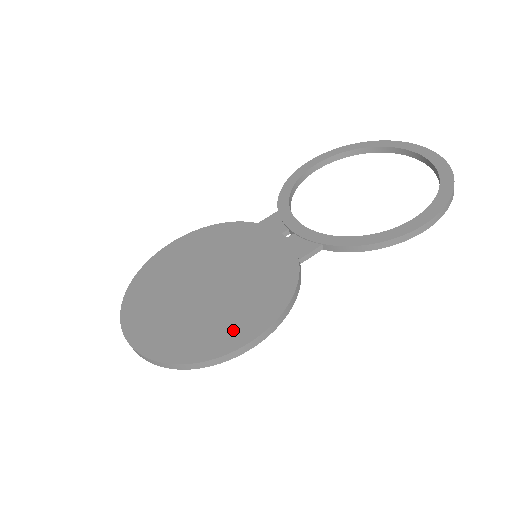
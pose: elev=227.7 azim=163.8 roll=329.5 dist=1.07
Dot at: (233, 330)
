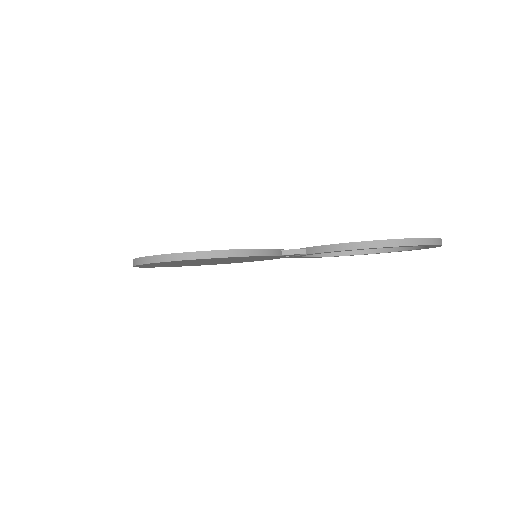
Dot at: occluded
